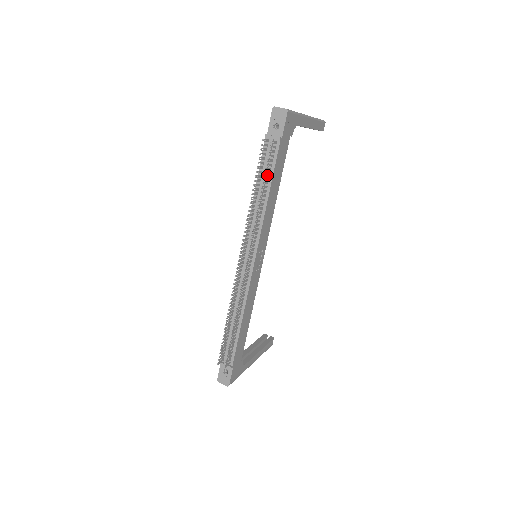
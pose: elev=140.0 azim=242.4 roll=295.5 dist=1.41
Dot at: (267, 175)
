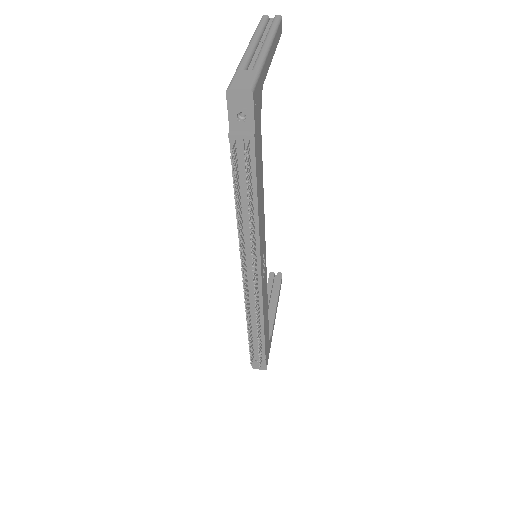
Dot at: occluded
